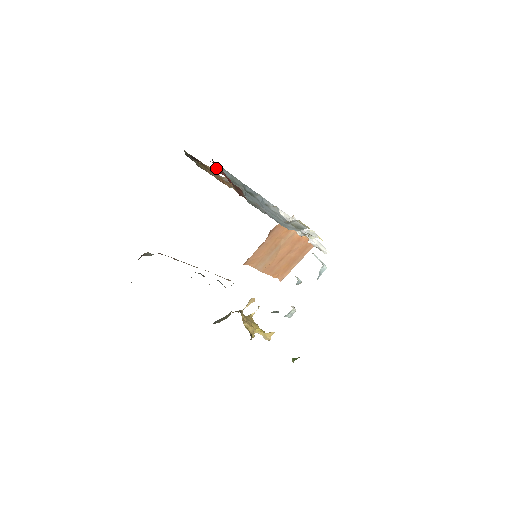
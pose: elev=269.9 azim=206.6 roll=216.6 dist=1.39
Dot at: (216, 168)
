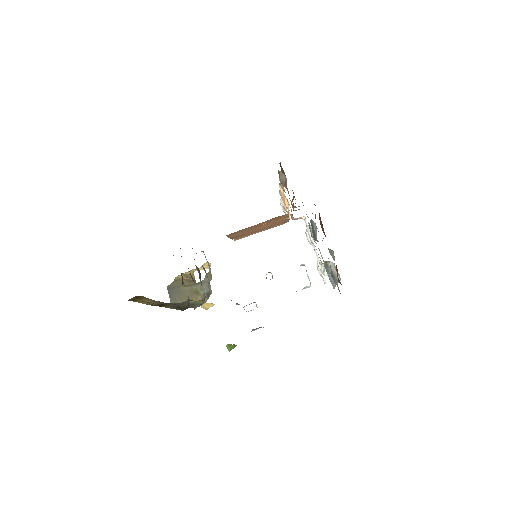
Dot at: (320, 220)
